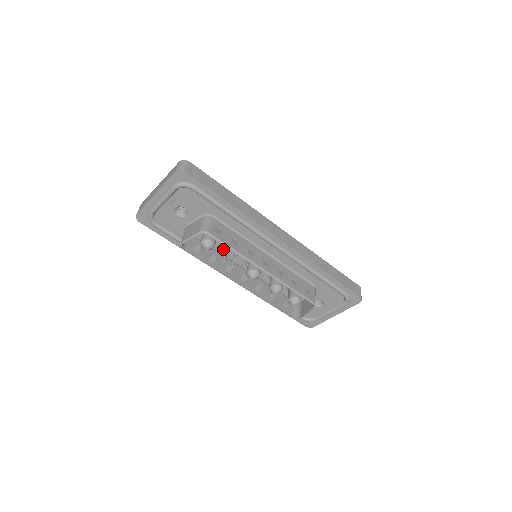
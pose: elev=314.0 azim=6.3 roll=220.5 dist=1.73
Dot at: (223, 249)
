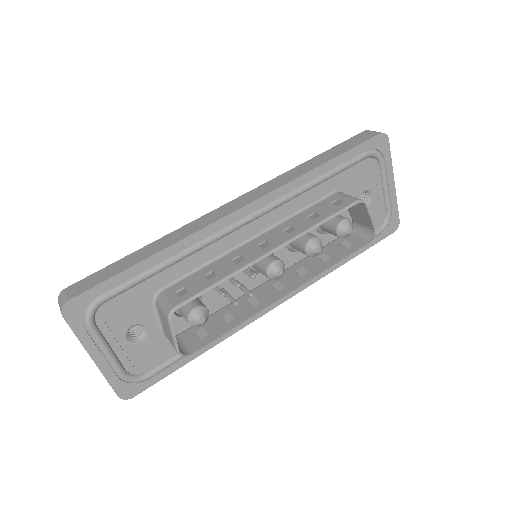
Dot at: (224, 298)
